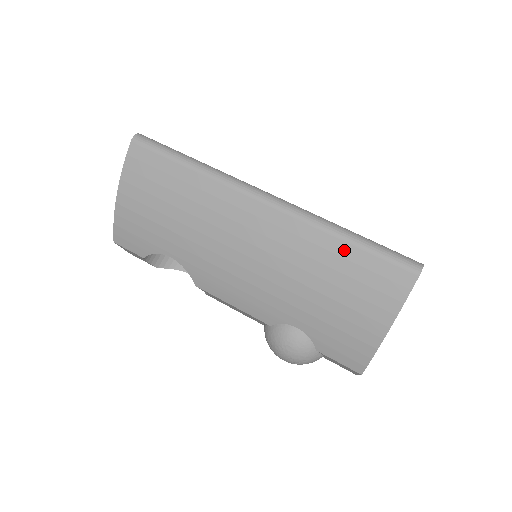
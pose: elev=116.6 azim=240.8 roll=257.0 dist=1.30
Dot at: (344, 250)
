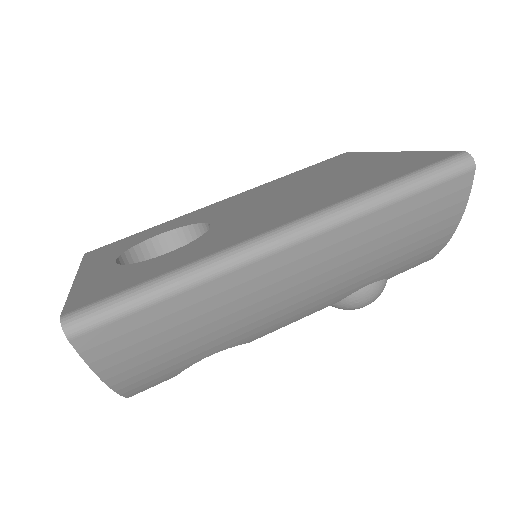
Dot at: (398, 210)
